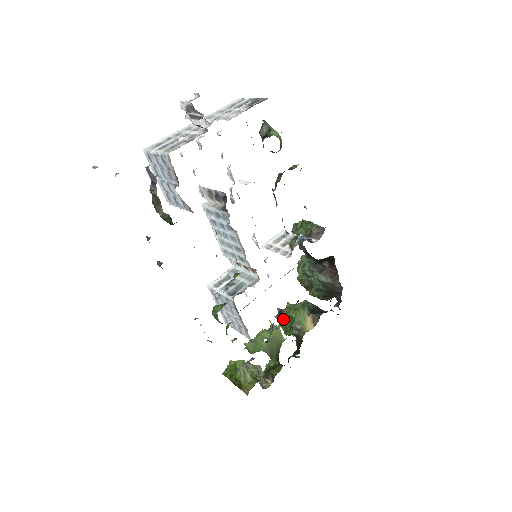
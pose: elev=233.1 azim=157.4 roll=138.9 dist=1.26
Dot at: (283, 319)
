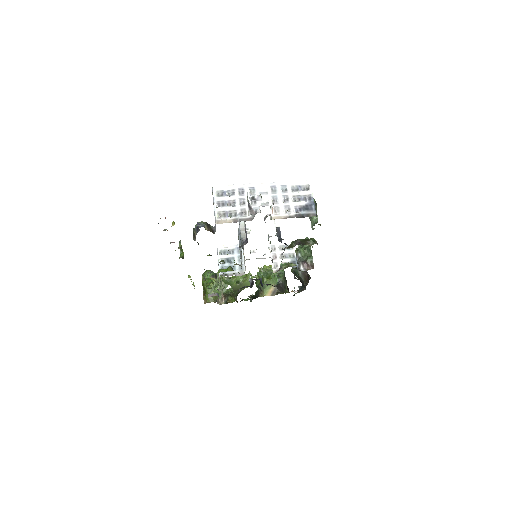
Dot at: (260, 273)
